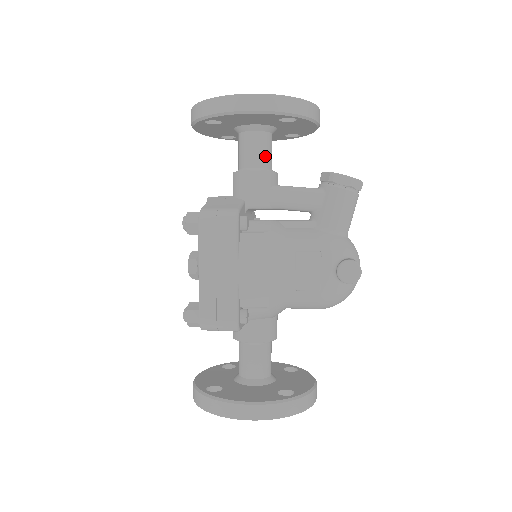
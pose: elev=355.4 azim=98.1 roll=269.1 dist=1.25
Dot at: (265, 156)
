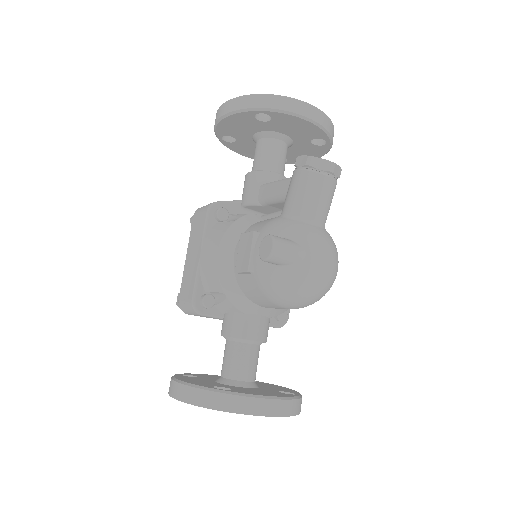
Dot at: (265, 159)
